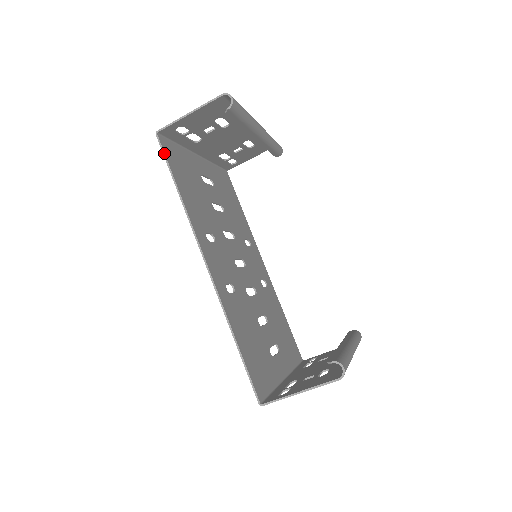
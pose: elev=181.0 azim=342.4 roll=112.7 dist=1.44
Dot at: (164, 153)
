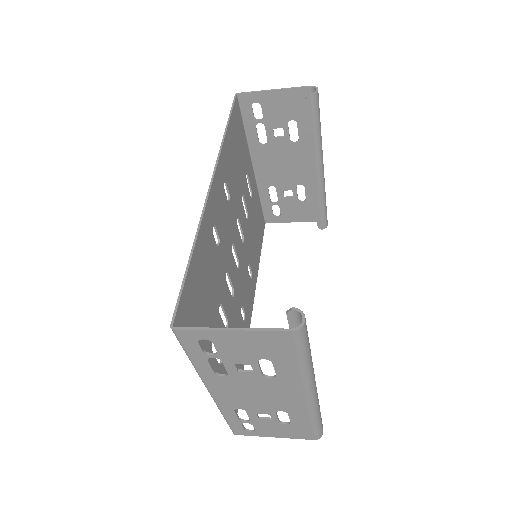
Dot at: (233, 105)
